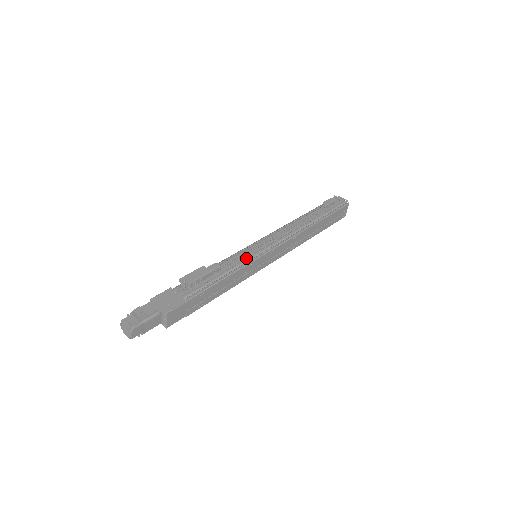
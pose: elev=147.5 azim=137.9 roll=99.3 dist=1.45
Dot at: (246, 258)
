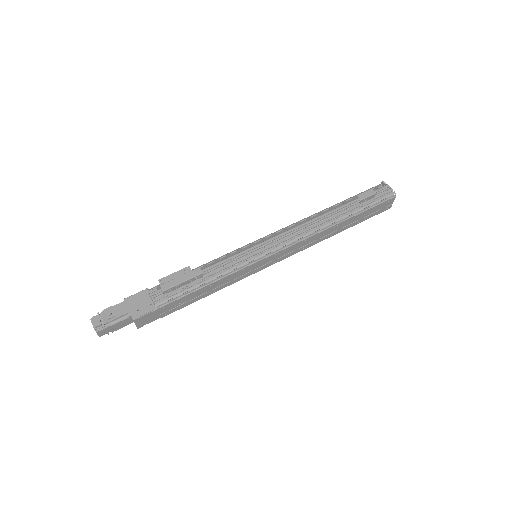
Dot at: (239, 262)
